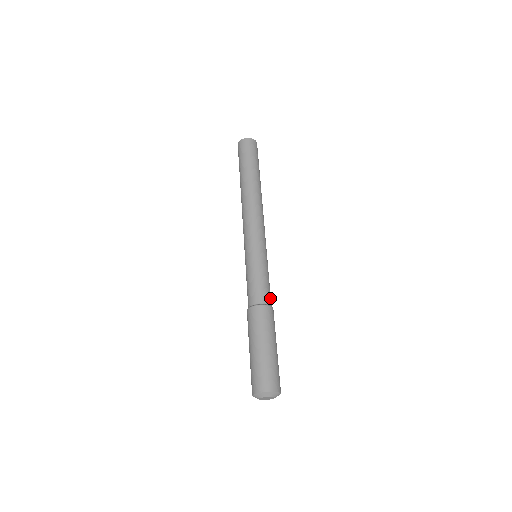
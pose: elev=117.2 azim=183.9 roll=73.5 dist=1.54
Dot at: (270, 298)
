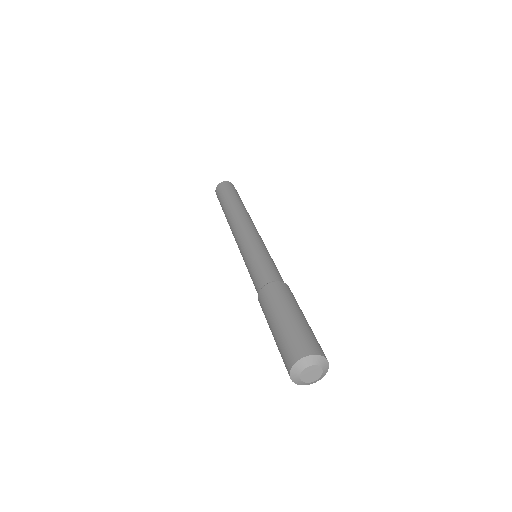
Dot at: occluded
